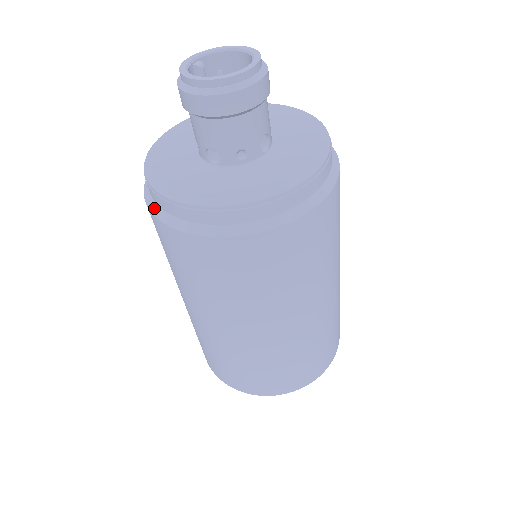
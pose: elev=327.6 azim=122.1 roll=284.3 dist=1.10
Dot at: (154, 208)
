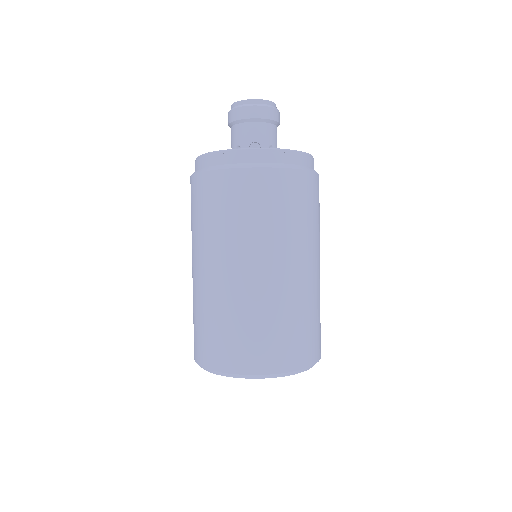
Dot at: (226, 166)
